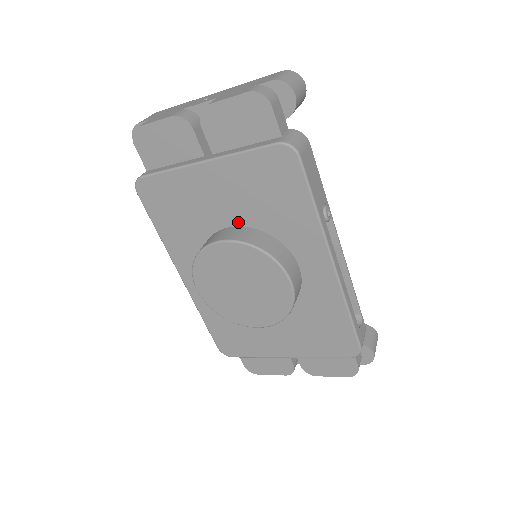
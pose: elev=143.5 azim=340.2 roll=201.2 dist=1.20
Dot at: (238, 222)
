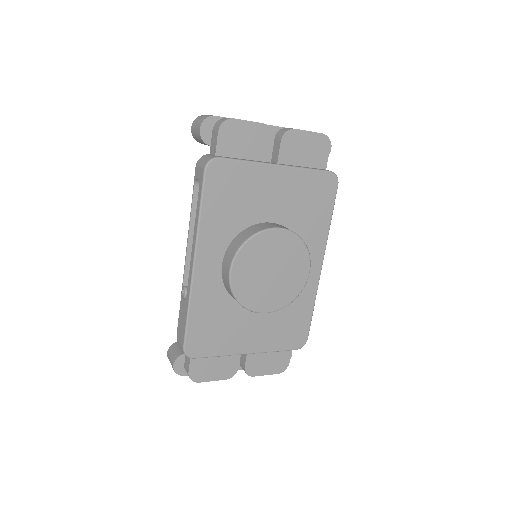
Dot at: (277, 220)
